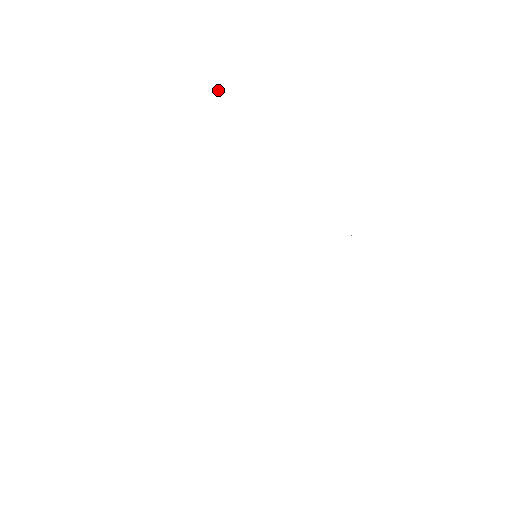
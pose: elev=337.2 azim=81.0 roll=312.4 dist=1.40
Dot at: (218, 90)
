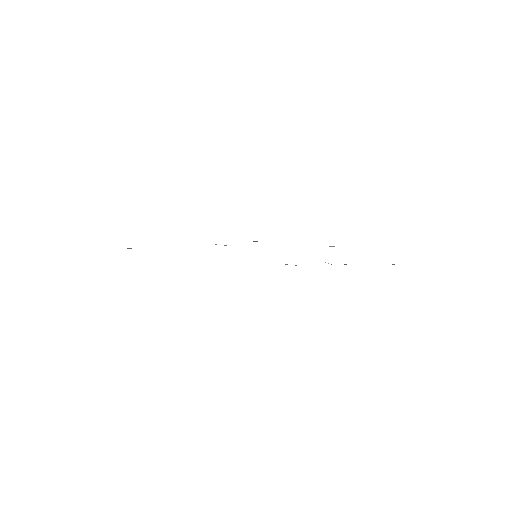
Dot at: occluded
